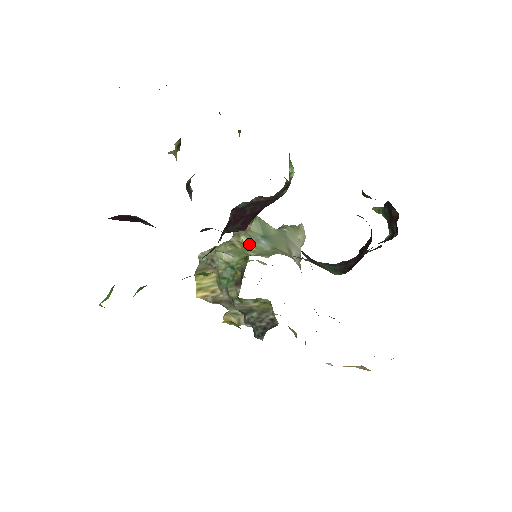
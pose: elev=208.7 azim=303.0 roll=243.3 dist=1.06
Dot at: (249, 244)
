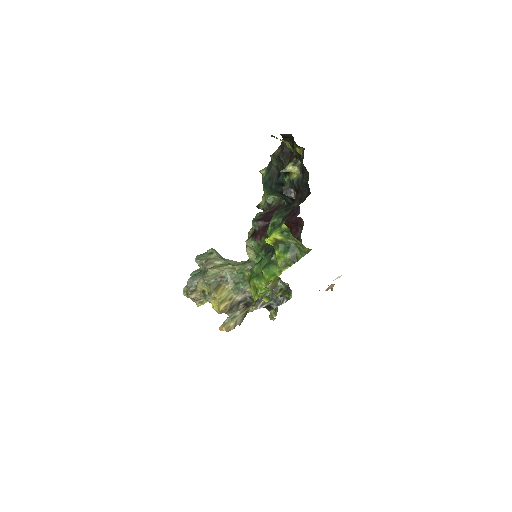
Dot at: (227, 262)
